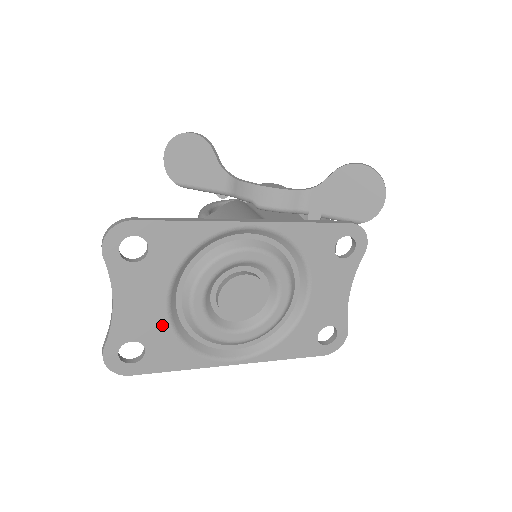
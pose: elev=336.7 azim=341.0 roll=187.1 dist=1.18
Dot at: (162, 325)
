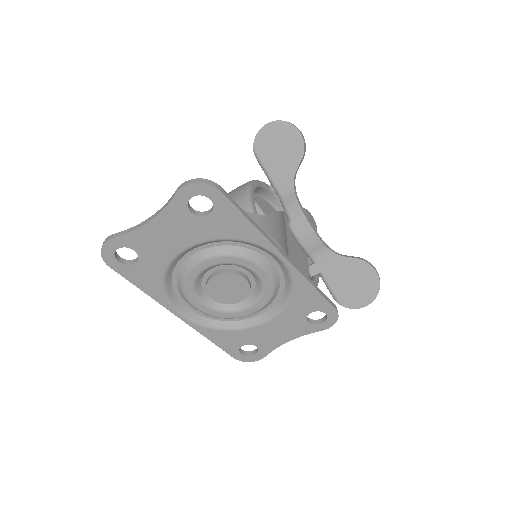
Dot at: (164, 259)
